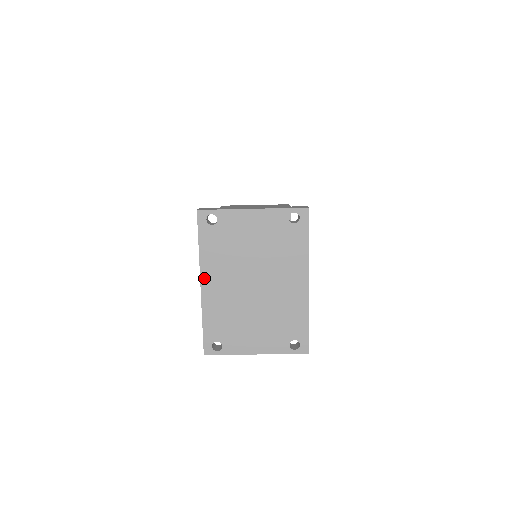
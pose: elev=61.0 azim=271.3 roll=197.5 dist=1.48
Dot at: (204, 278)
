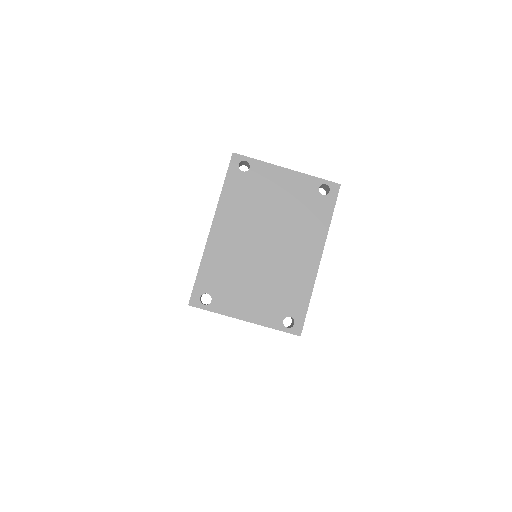
Dot at: (217, 221)
